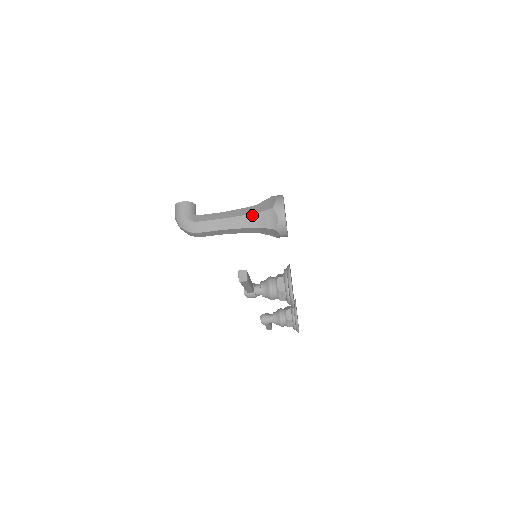
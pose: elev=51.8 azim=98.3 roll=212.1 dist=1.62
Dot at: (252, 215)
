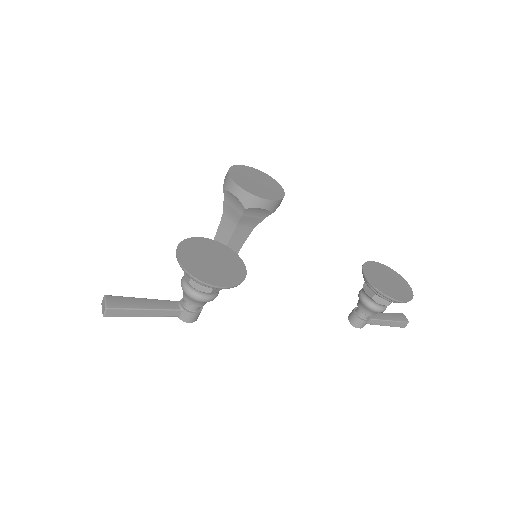
Dot at: (223, 218)
